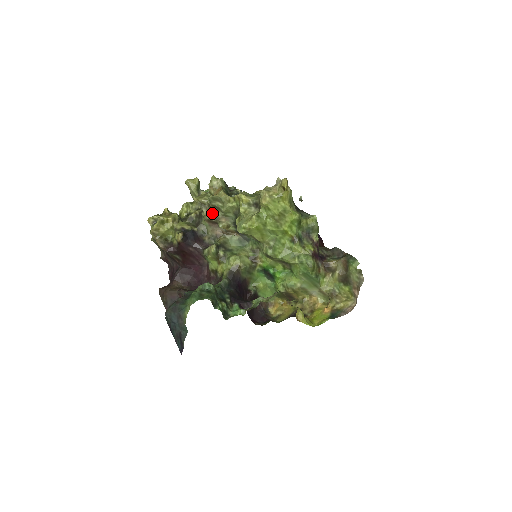
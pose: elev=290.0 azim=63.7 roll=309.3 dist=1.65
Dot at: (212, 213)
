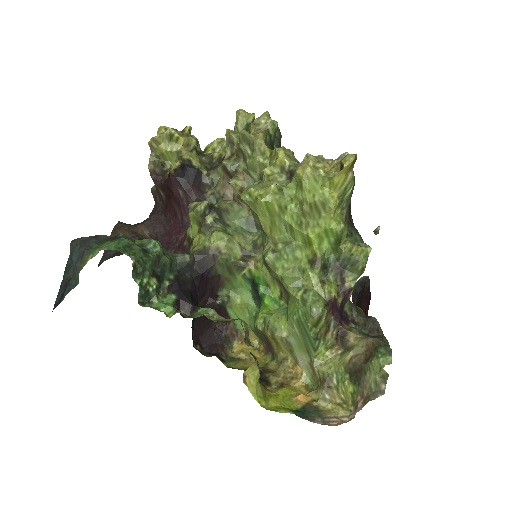
Dot at: (234, 159)
